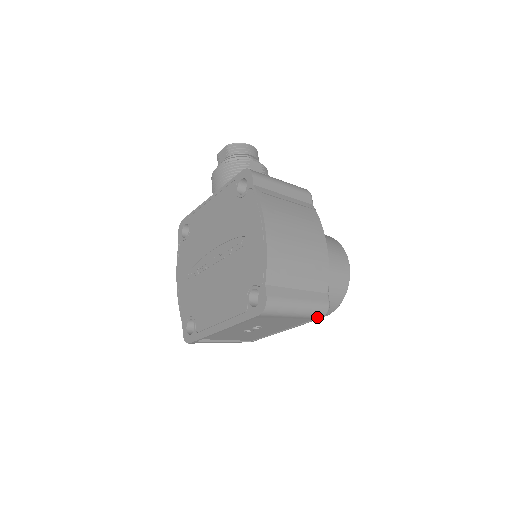
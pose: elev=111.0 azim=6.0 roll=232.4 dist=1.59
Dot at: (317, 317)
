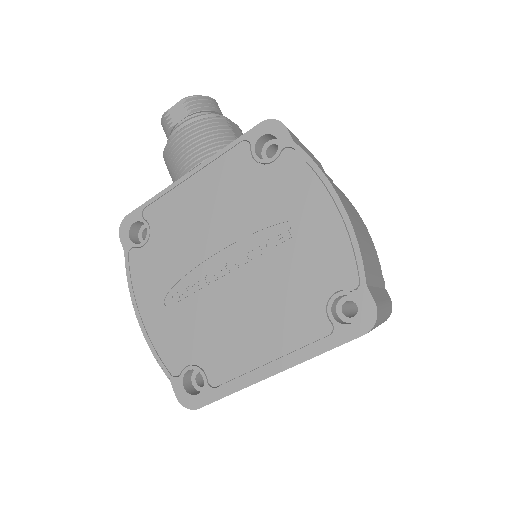
Dot at: occluded
